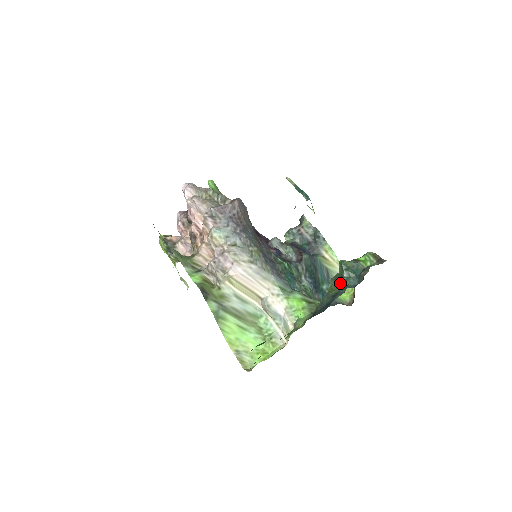
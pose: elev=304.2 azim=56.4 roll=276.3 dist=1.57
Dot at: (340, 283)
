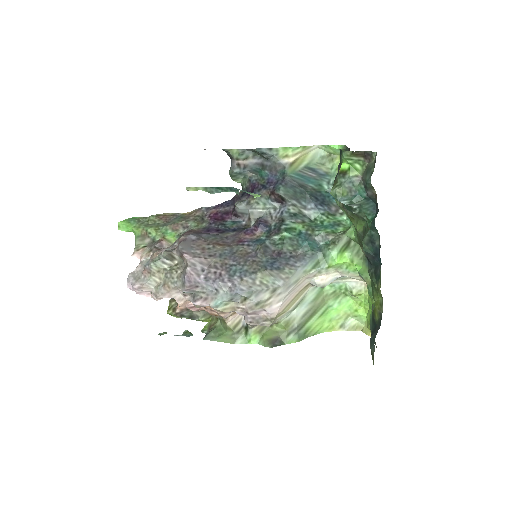
Dot at: (357, 215)
